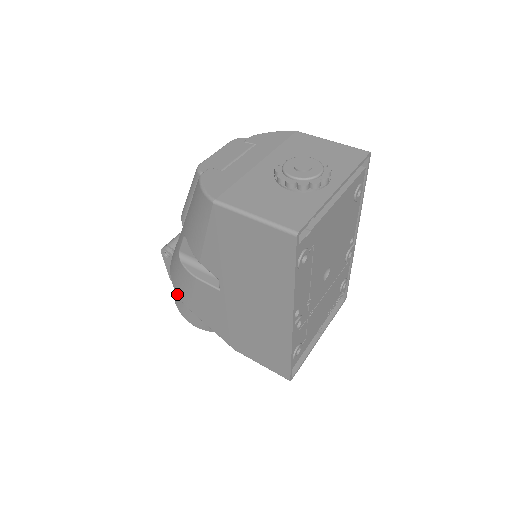
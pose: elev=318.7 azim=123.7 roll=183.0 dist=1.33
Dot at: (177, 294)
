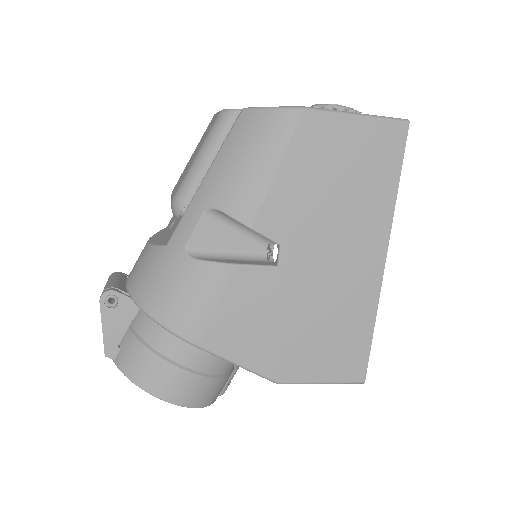
Dot at: (175, 331)
